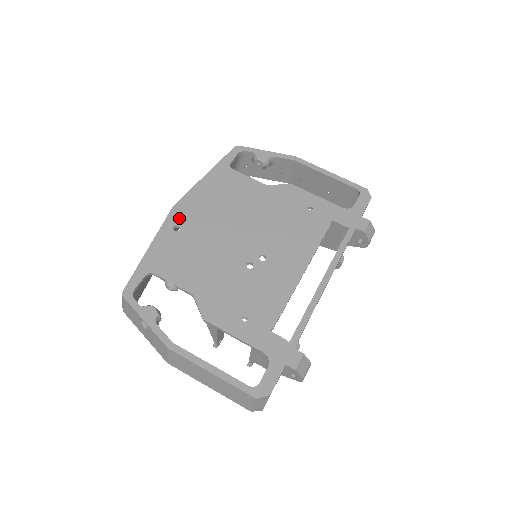
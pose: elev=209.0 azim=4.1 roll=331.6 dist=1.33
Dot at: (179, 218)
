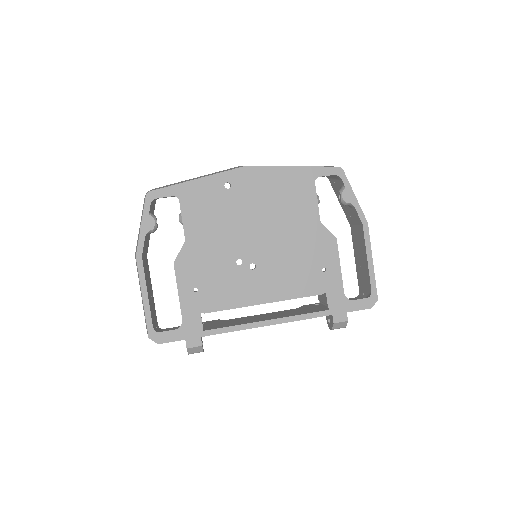
Dot at: (237, 180)
